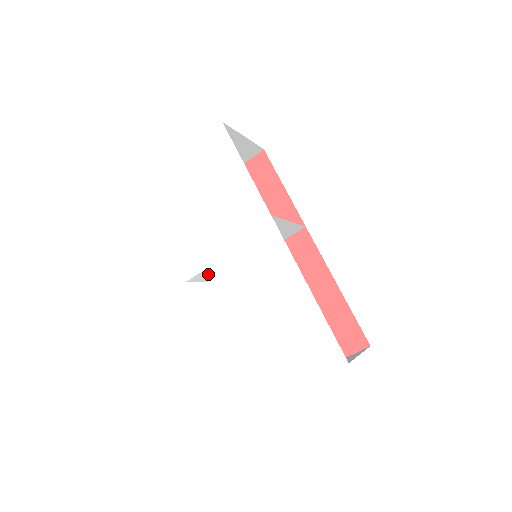
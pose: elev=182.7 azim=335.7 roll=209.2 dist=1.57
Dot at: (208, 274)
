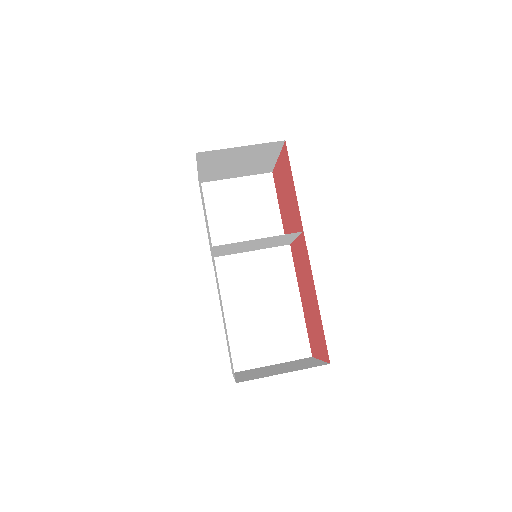
Dot at: occluded
